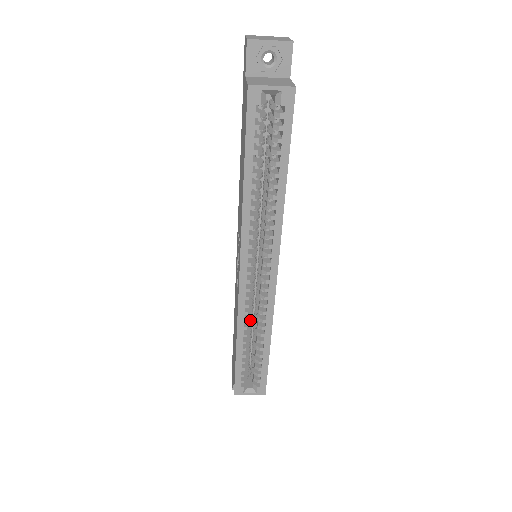
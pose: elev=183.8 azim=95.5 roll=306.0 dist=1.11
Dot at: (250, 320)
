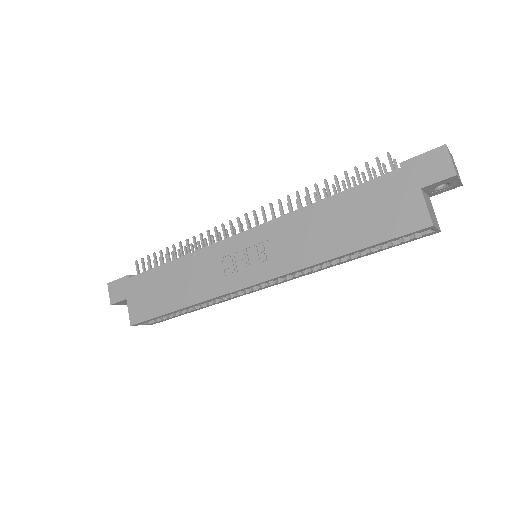
Dot at: occluded
